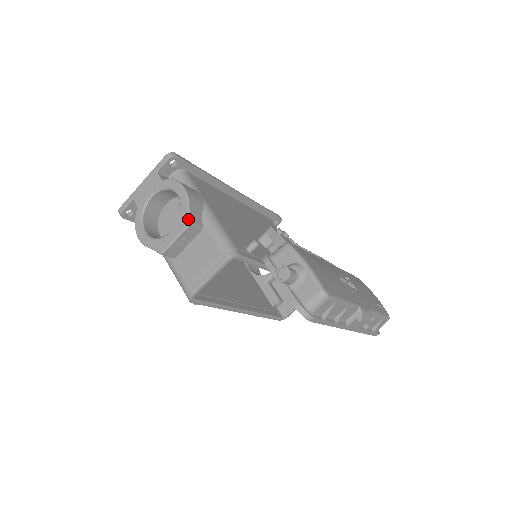
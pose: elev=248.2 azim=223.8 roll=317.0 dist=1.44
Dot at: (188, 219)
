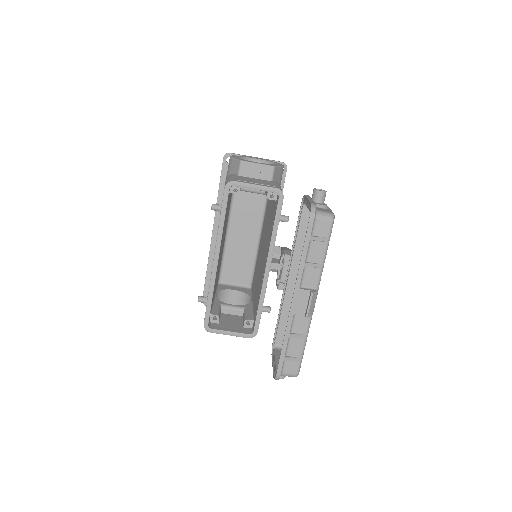
Dot at: (275, 166)
